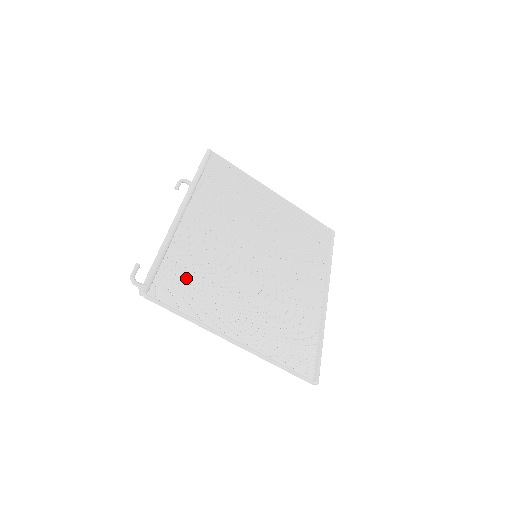
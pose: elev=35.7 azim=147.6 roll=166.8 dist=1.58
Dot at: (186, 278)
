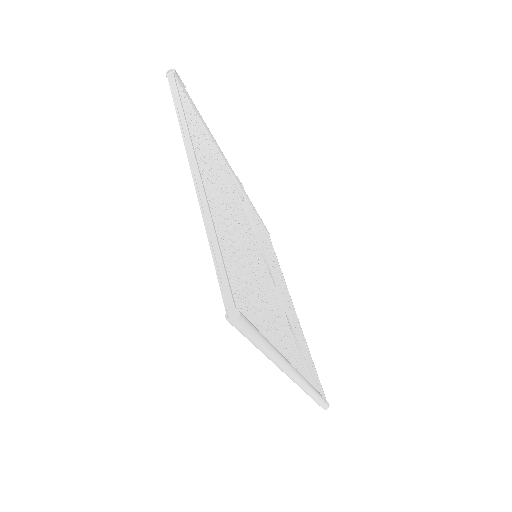
Dot at: occluded
